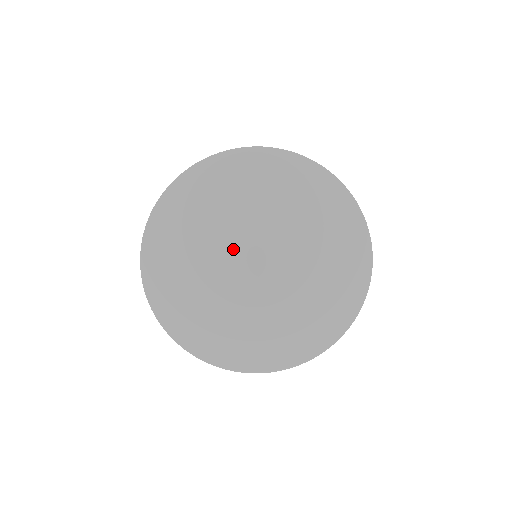
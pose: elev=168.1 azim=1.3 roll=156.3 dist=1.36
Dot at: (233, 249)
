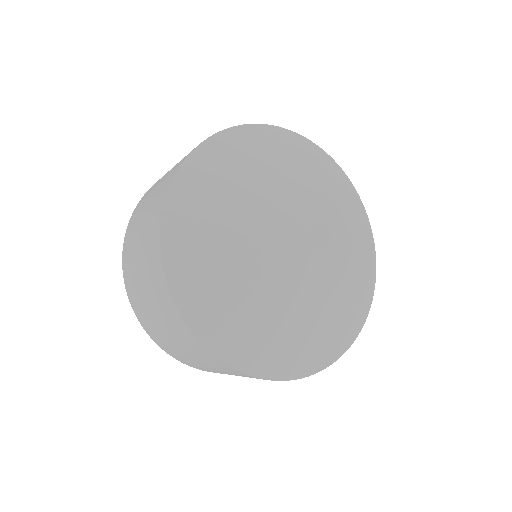
Dot at: (299, 203)
